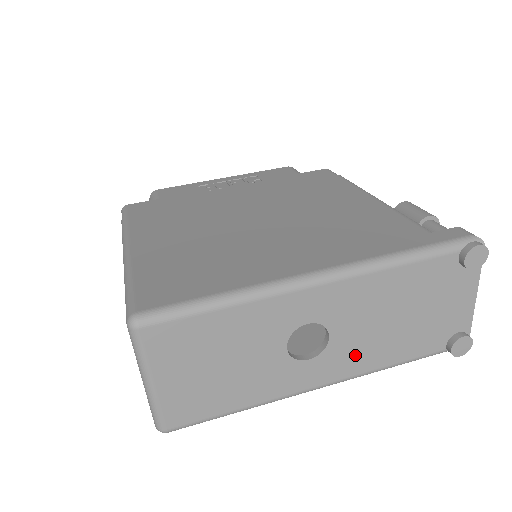
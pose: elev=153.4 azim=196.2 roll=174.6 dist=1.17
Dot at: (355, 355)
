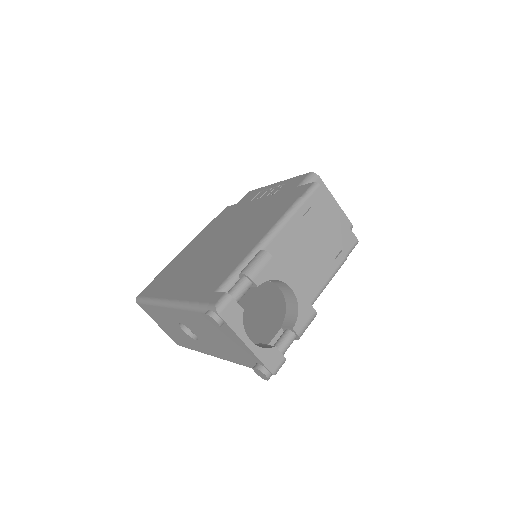
Dot at: (214, 348)
